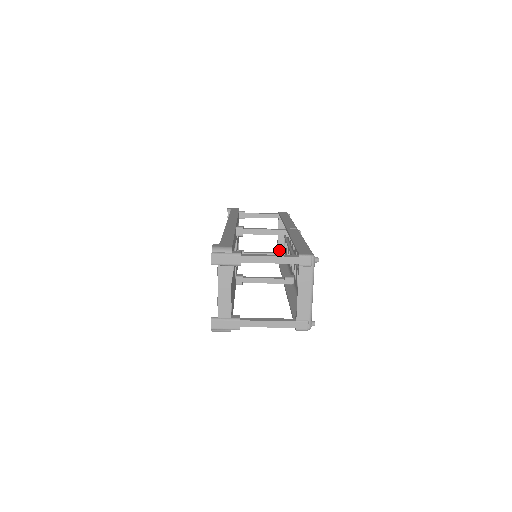
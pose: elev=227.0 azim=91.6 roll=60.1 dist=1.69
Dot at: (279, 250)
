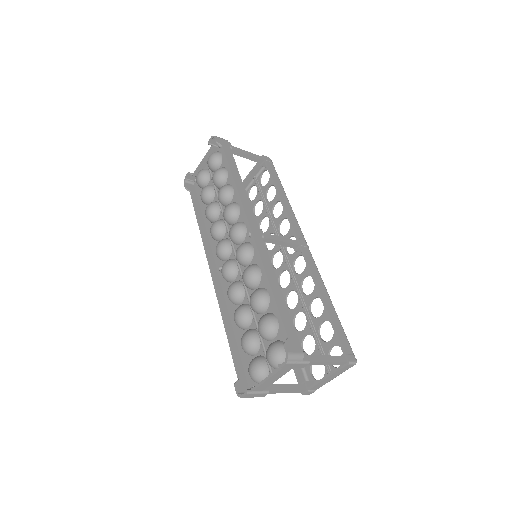
Dot at: occluded
